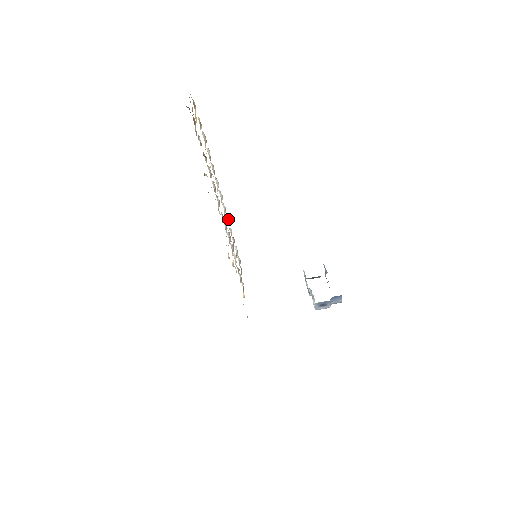
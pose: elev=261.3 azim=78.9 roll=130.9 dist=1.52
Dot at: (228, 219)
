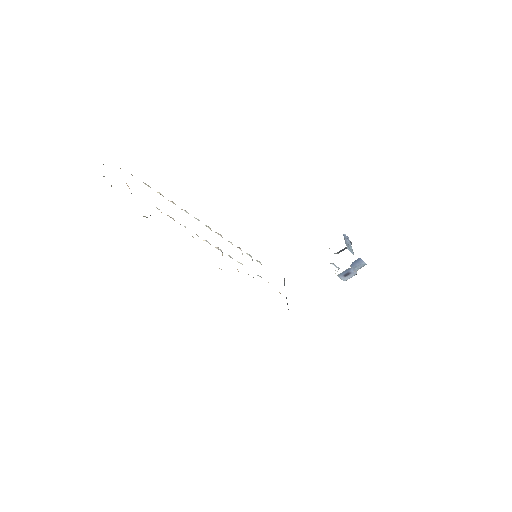
Dot at: occluded
